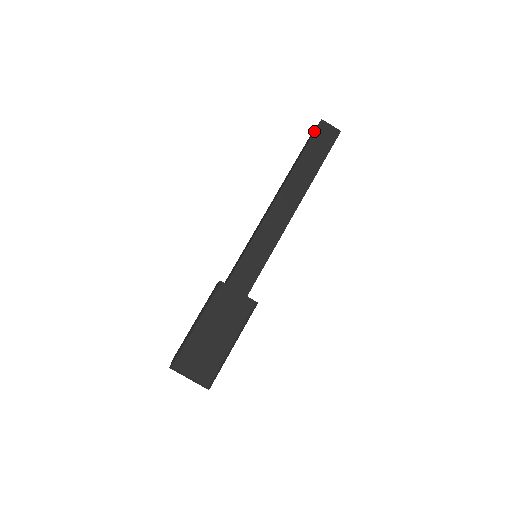
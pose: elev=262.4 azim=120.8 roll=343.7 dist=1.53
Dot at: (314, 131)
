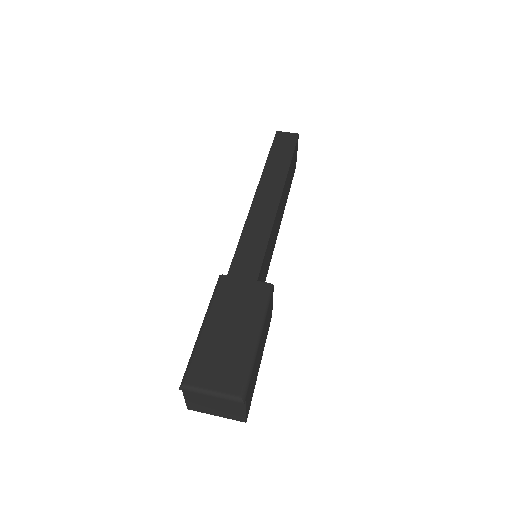
Dot at: occluded
